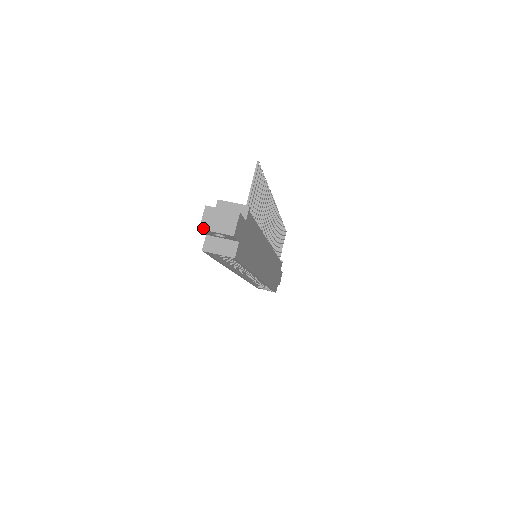
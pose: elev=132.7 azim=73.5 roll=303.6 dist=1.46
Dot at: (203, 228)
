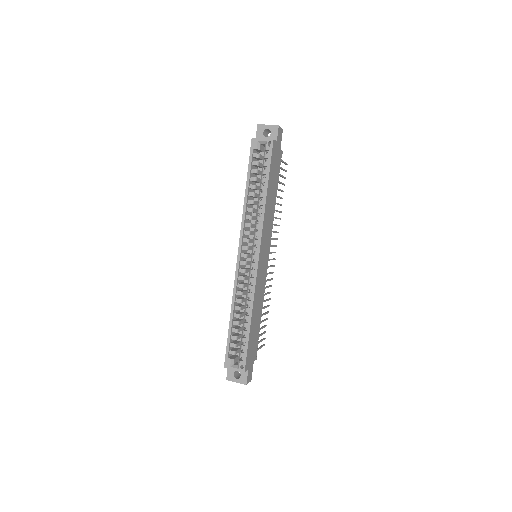
Dot at: (260, 124)
